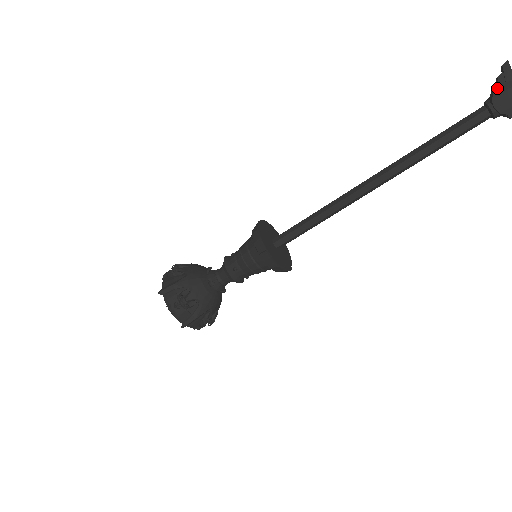
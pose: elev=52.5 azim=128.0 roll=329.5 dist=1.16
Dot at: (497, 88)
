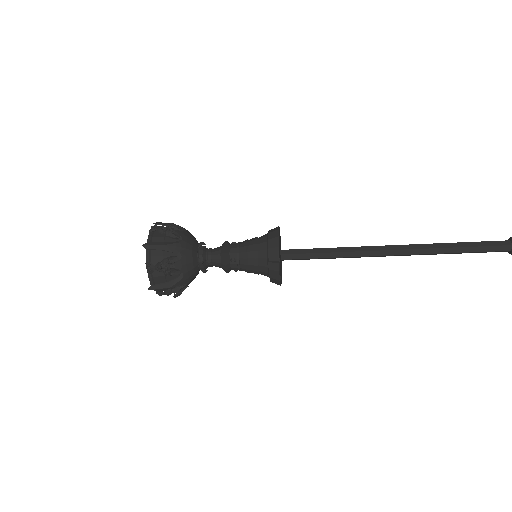
Dot at: out of frame
